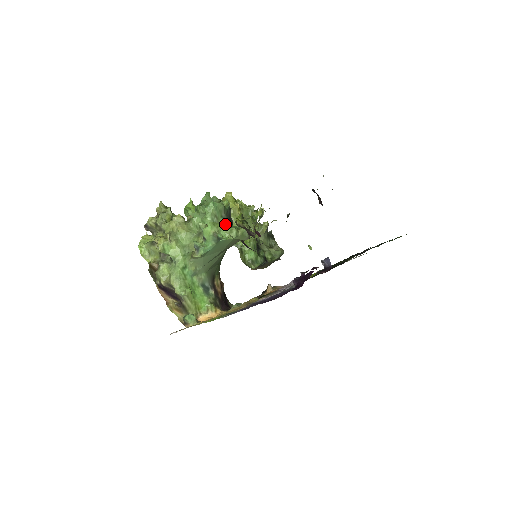
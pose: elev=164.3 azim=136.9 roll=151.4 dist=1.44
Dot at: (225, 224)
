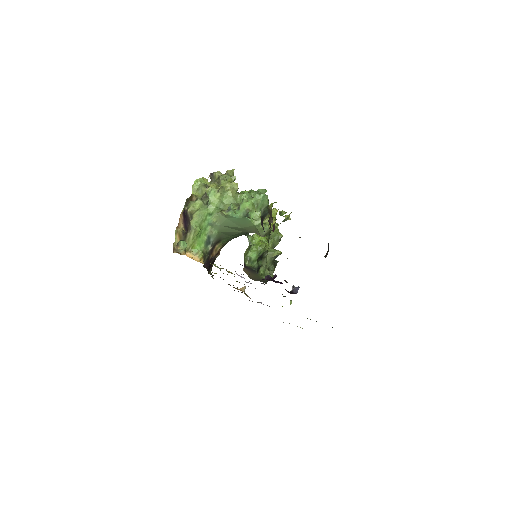
Dot at: (259, 212)
